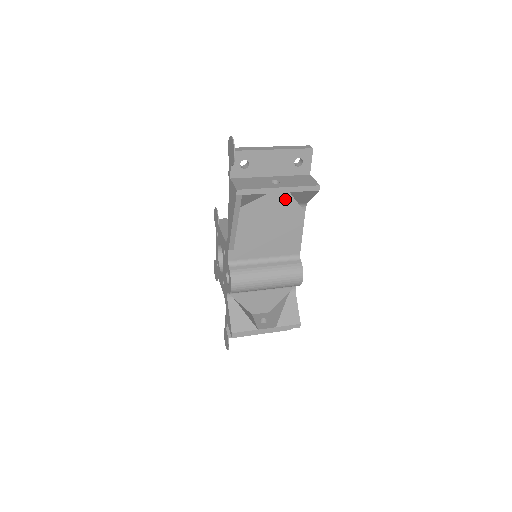
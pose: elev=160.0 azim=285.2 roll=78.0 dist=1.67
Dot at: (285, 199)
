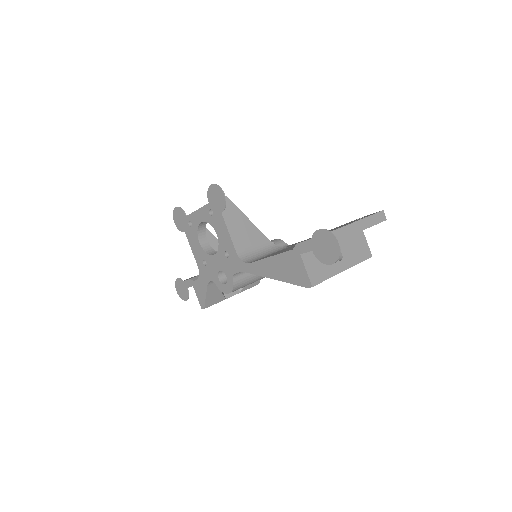
Dot at: occluded
